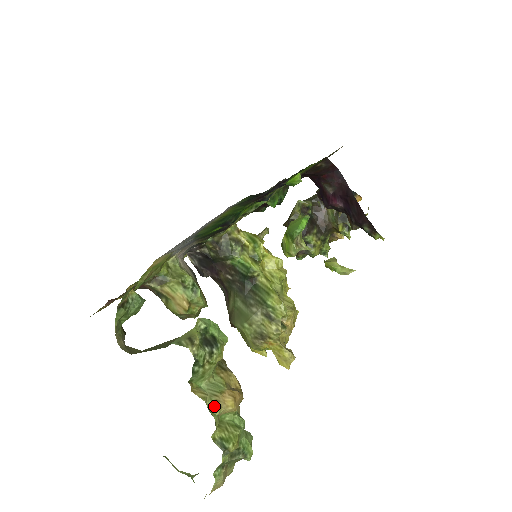
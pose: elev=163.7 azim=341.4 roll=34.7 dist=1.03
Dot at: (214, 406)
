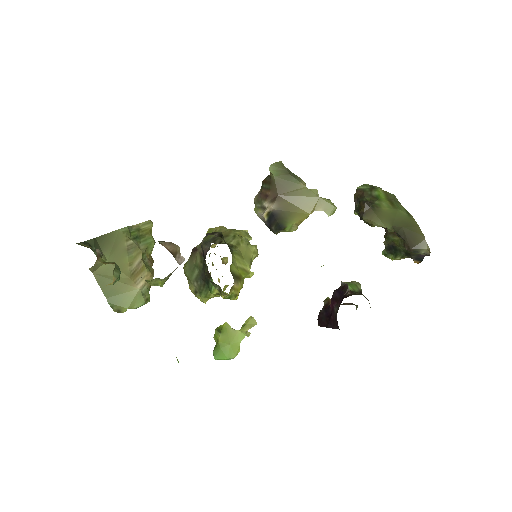
Dot at: occluded
